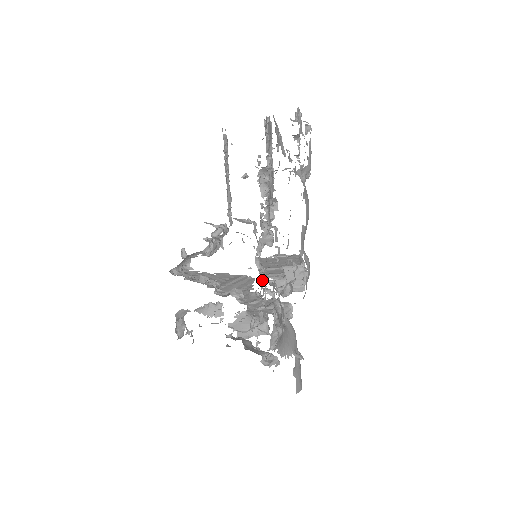
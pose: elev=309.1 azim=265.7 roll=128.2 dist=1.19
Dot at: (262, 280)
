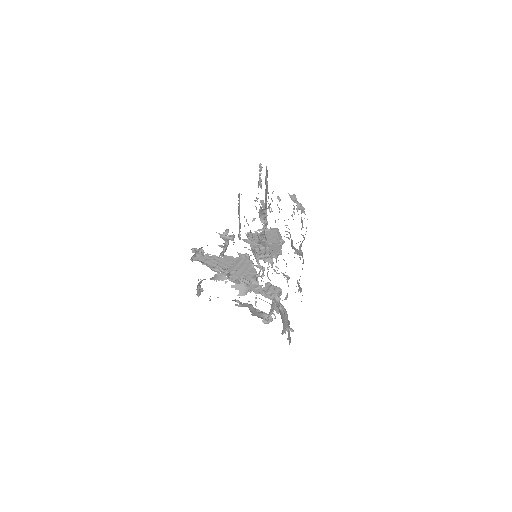
Dot at: occluded
